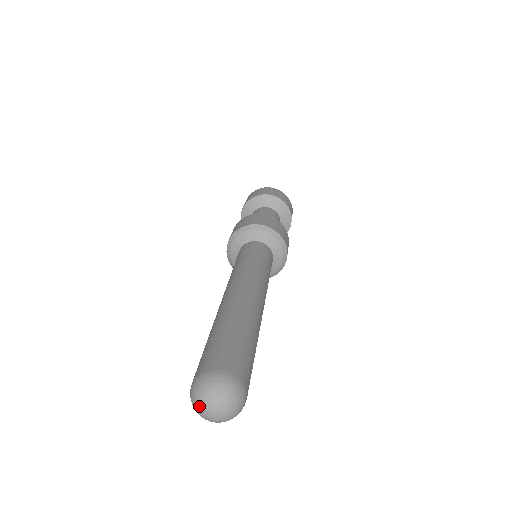
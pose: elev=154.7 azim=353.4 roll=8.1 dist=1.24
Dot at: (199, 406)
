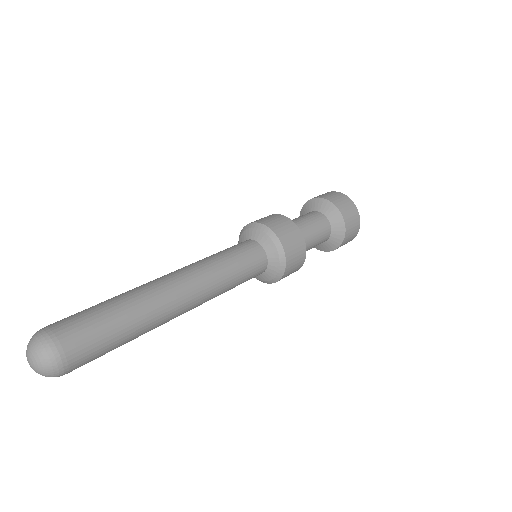
Dot at: (26, 352)
